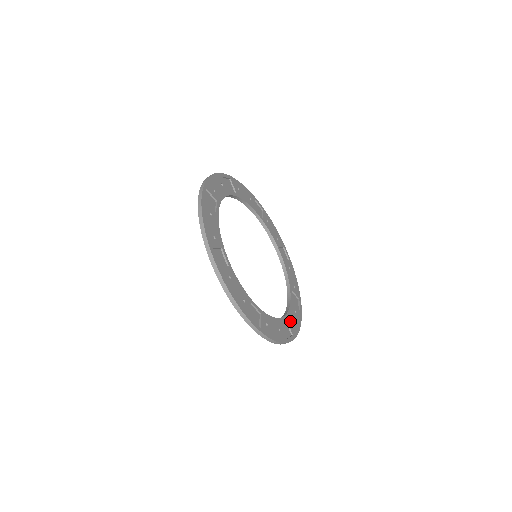
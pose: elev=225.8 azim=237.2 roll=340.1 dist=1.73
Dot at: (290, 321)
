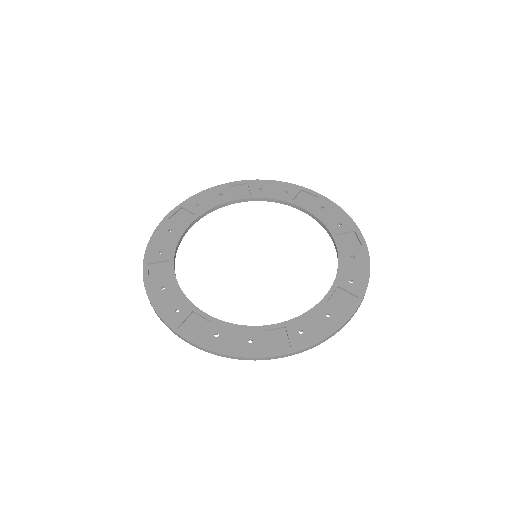
Dot at: (337, 227)
